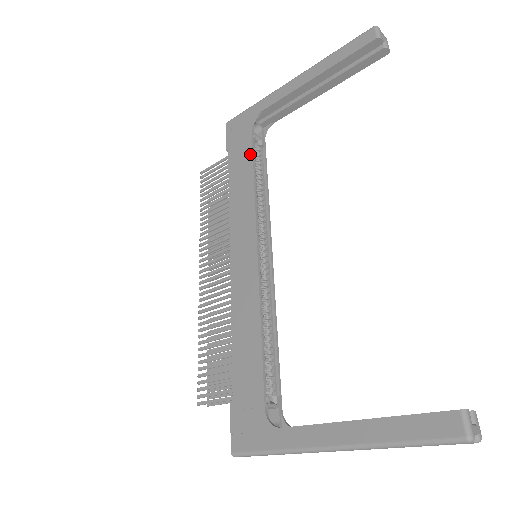
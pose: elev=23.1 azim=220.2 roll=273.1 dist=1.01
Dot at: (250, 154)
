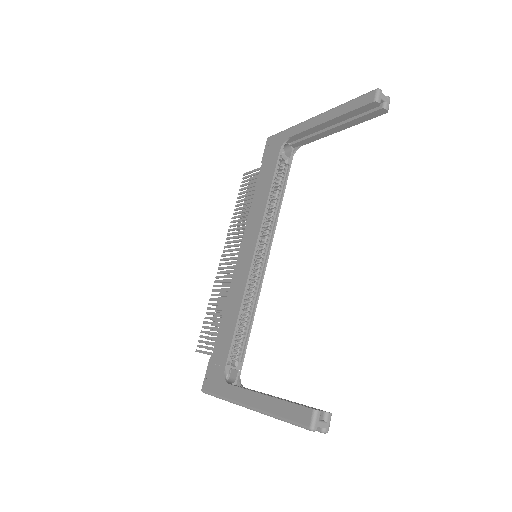
Dot at: (273, 172)
